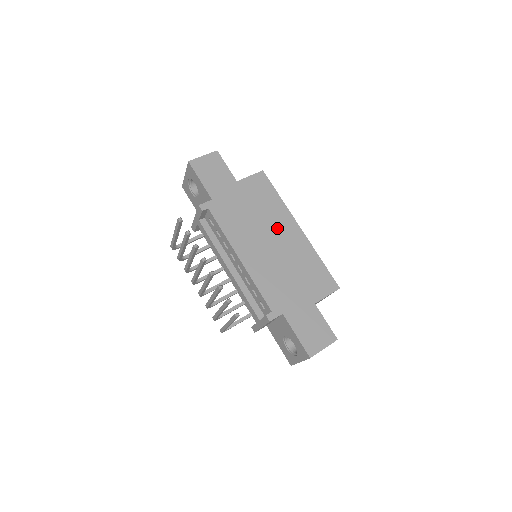
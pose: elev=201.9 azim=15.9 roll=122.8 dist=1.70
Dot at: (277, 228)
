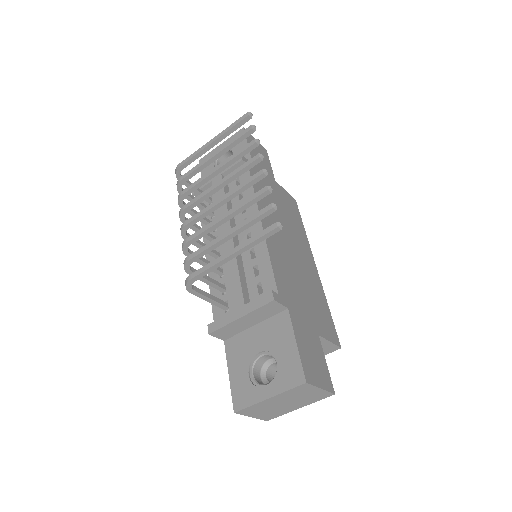
Dot at: (298, 243)
